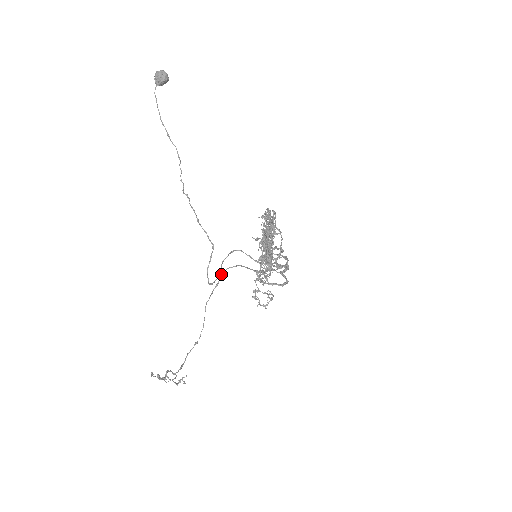
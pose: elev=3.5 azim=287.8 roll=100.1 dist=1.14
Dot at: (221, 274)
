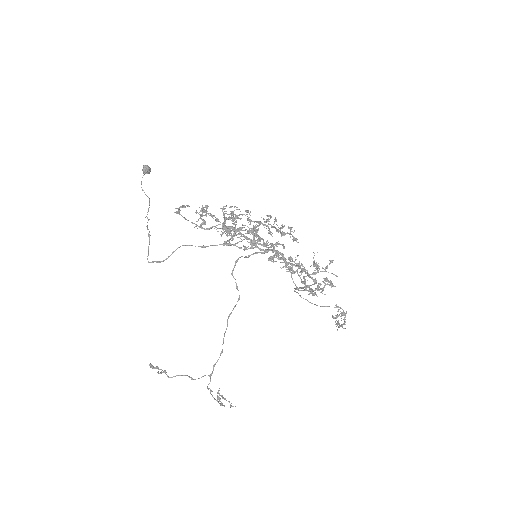
Dot at: (168, 257)
